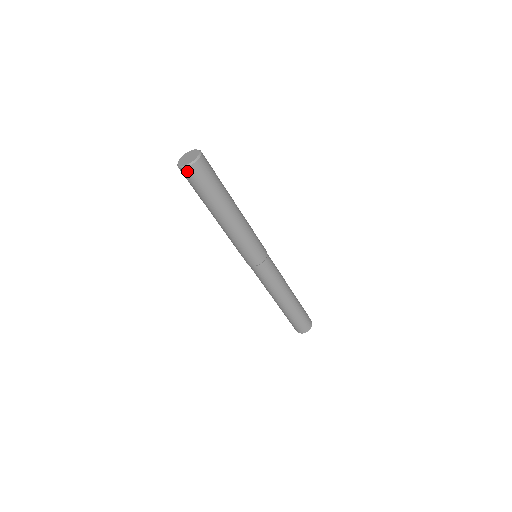
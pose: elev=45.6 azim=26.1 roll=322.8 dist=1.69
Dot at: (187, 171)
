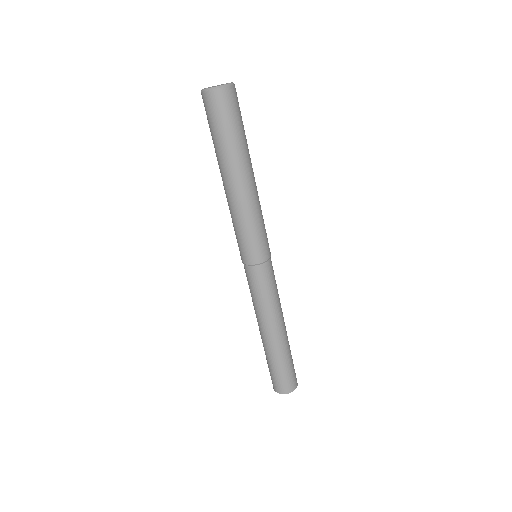
Dot at: (208, 96)
